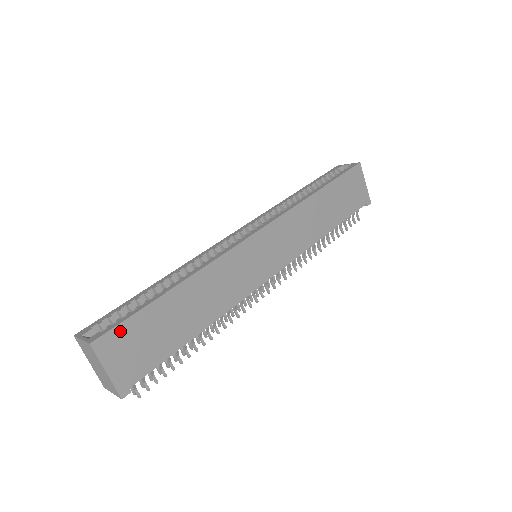
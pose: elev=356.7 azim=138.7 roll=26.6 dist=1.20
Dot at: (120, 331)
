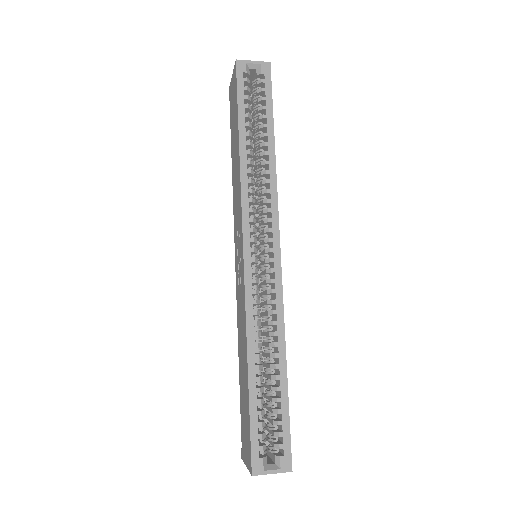
Dot at: (289, 440)
